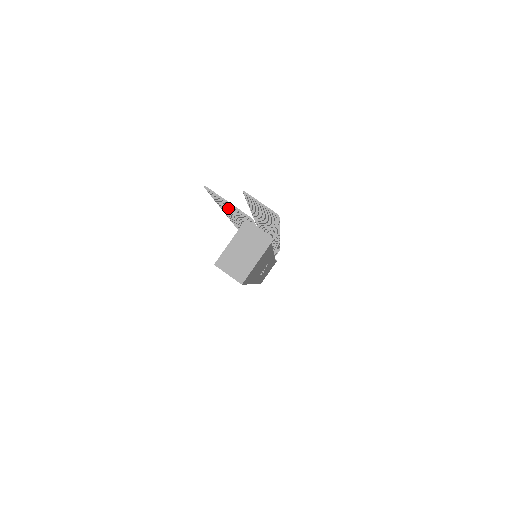
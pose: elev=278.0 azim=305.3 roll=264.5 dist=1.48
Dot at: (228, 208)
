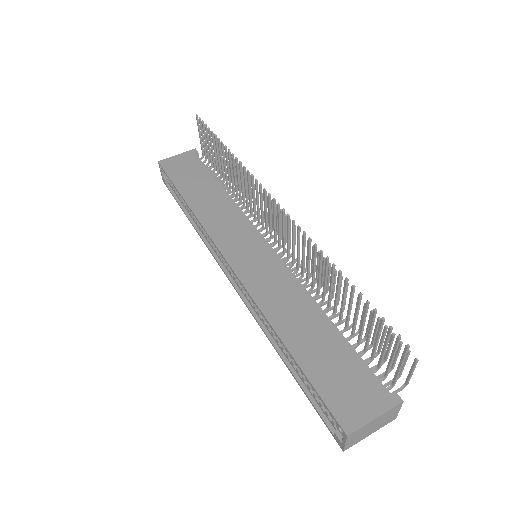
Dot at: (363, 320)
